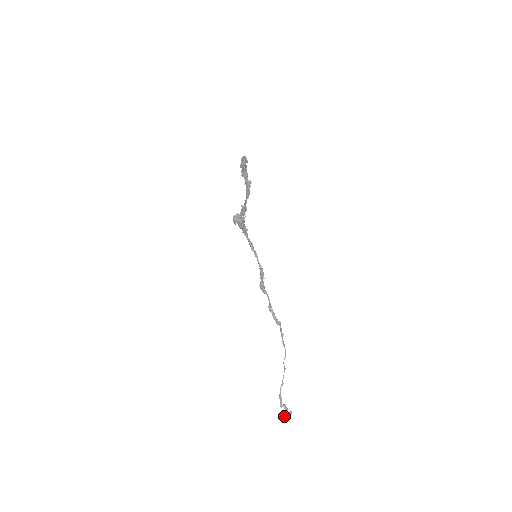
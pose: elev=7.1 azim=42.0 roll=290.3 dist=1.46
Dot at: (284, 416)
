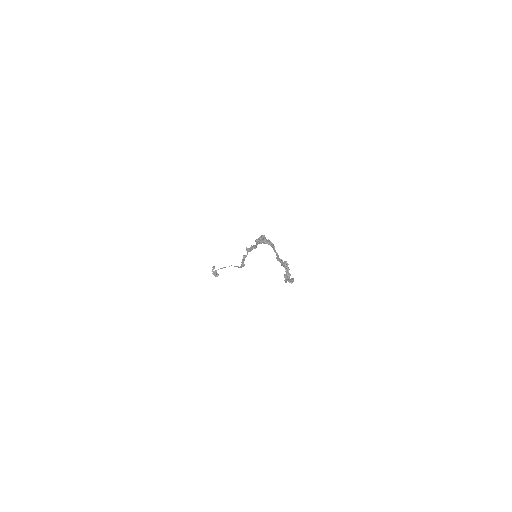
Dot at: (212, 271)
